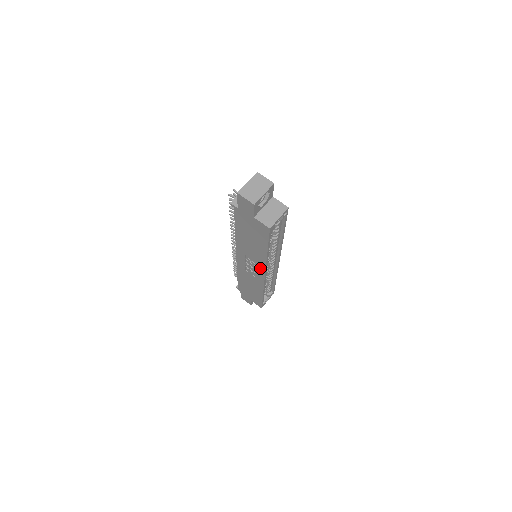
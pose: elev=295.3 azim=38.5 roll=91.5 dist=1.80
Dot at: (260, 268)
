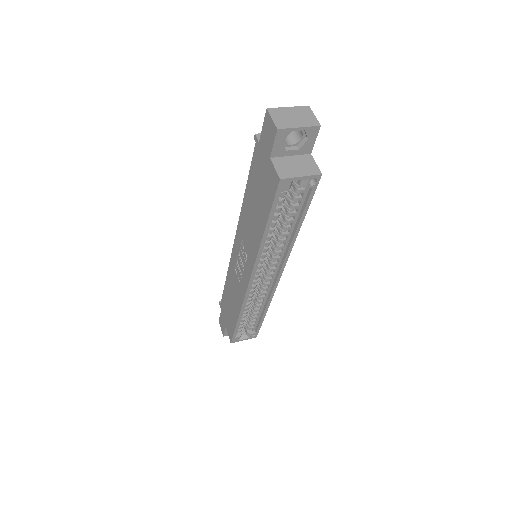
Dot at: (249, 265)
